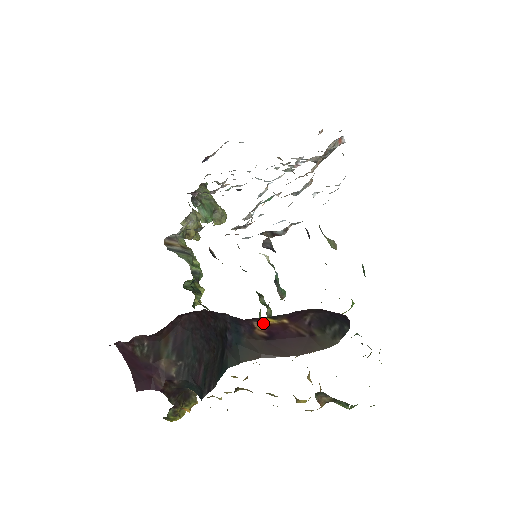
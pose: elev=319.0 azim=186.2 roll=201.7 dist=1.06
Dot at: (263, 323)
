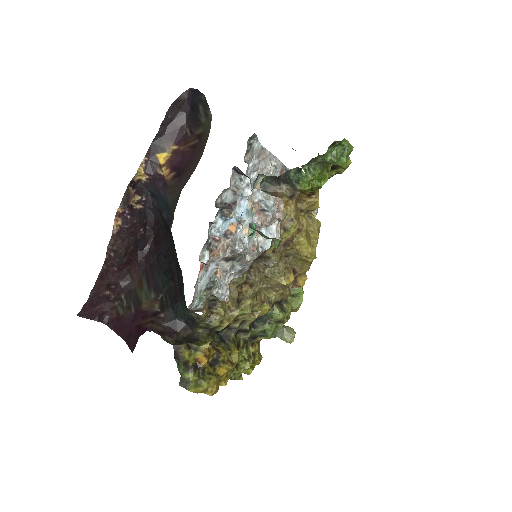
Dot at: (163, 164)
